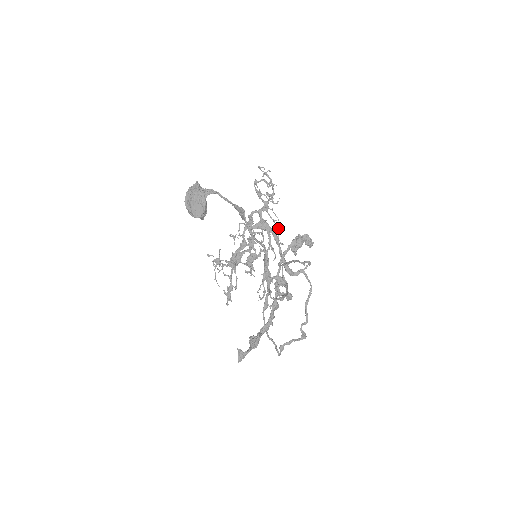
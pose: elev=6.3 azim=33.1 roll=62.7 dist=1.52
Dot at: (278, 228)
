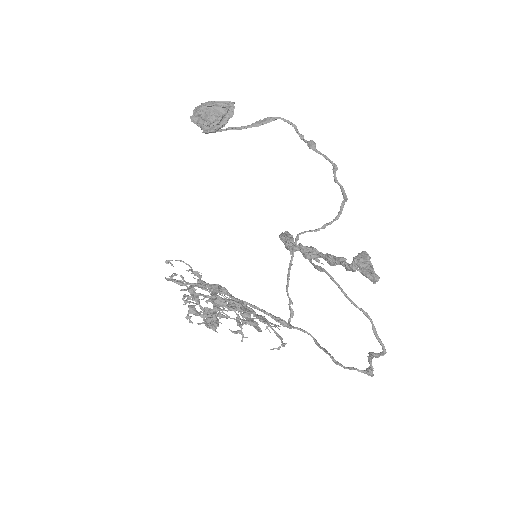
Dot at: occluded
